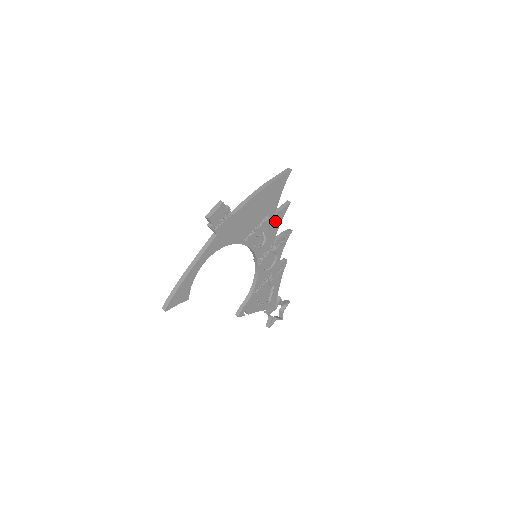
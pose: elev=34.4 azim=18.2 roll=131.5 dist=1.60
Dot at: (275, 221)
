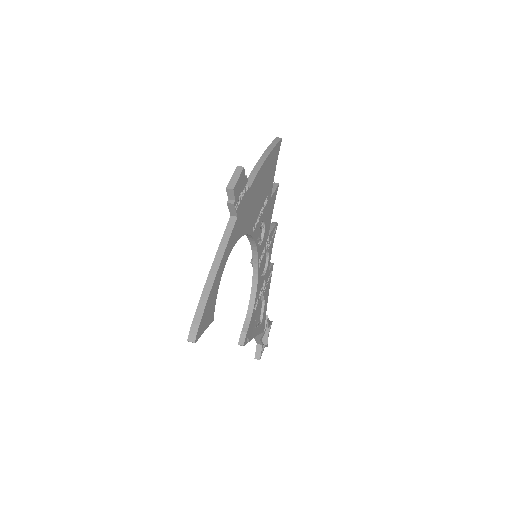
Dot at: (270, 207)
